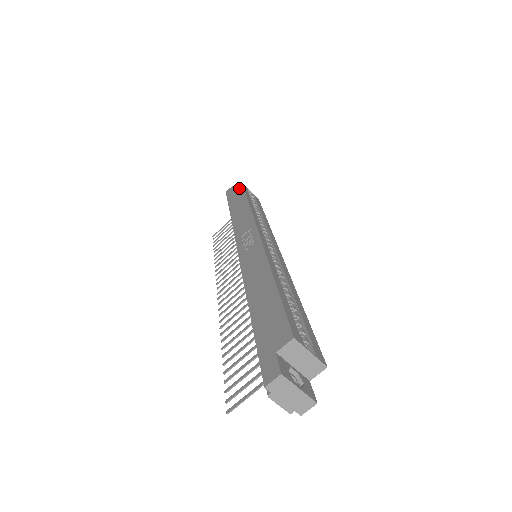
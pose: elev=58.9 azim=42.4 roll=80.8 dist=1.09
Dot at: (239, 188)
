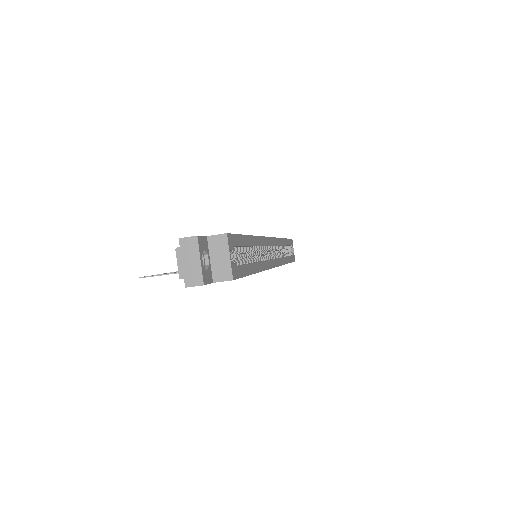
Dot at: occluded
